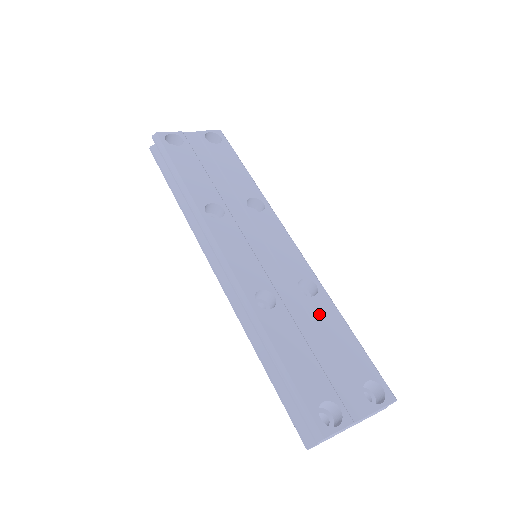
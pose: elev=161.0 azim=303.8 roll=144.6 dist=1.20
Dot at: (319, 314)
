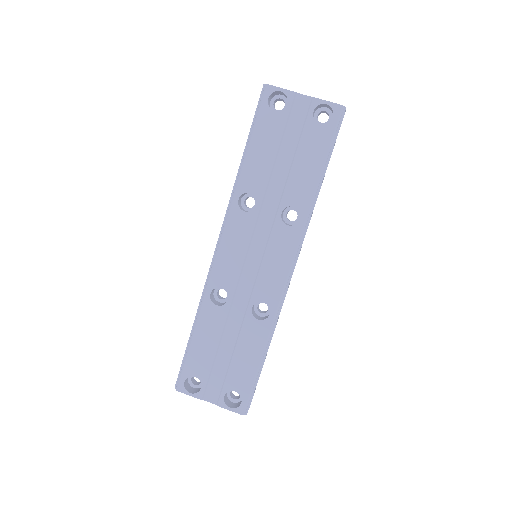
Dot at: (248, 333)
